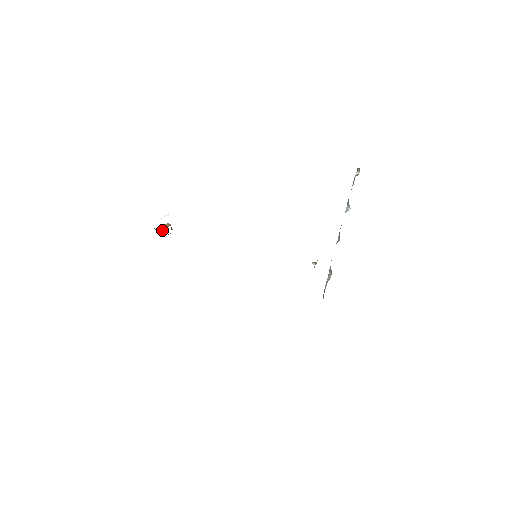
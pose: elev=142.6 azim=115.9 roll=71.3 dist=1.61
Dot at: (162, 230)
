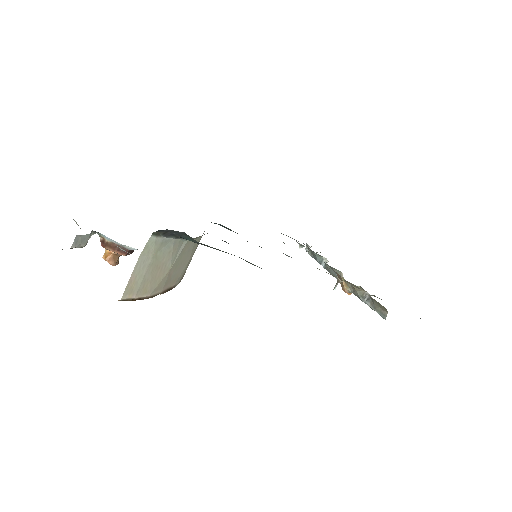
Dot at: (103, 256)
